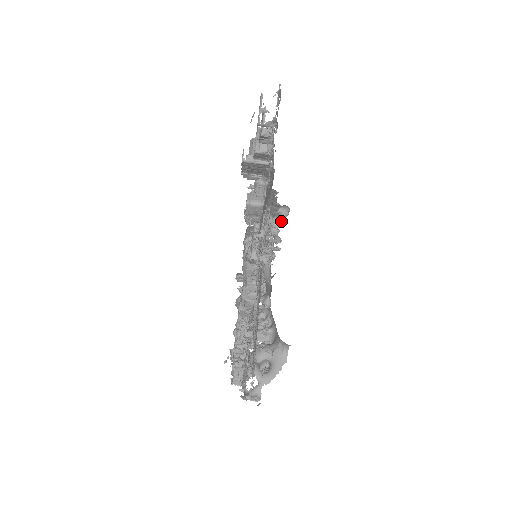
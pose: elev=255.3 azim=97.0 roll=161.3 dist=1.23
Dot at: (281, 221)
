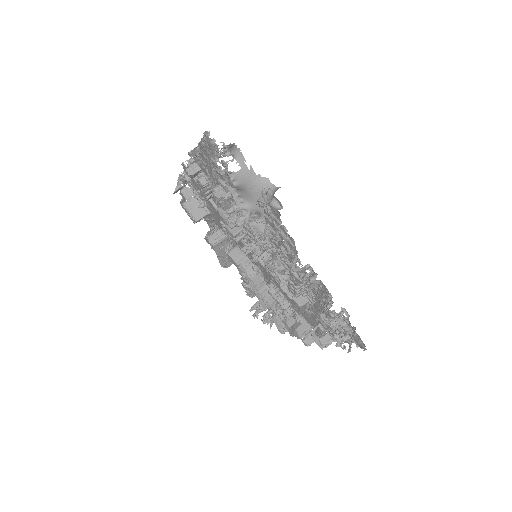
Dot at: occluded
